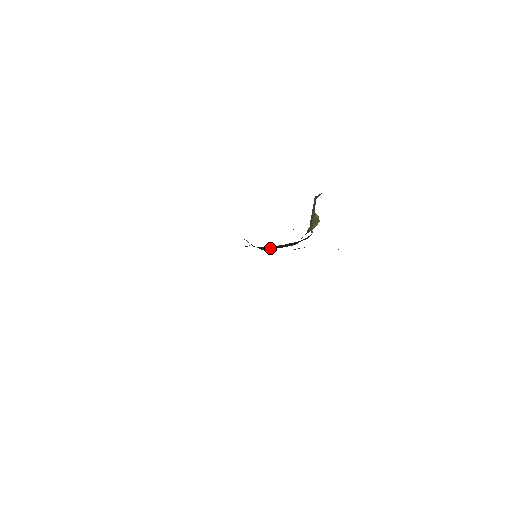
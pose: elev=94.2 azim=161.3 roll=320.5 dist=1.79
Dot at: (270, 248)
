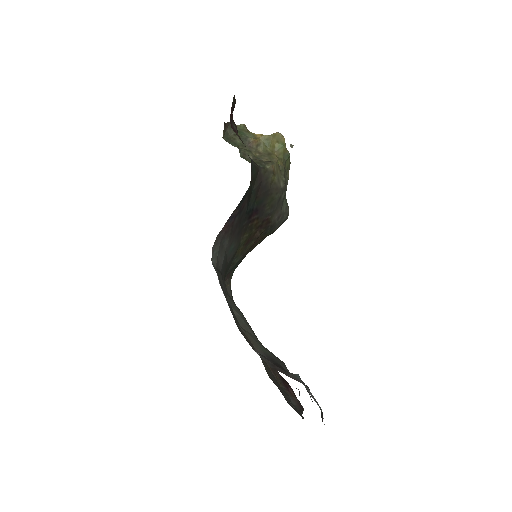
Dot at: (266, 227)
